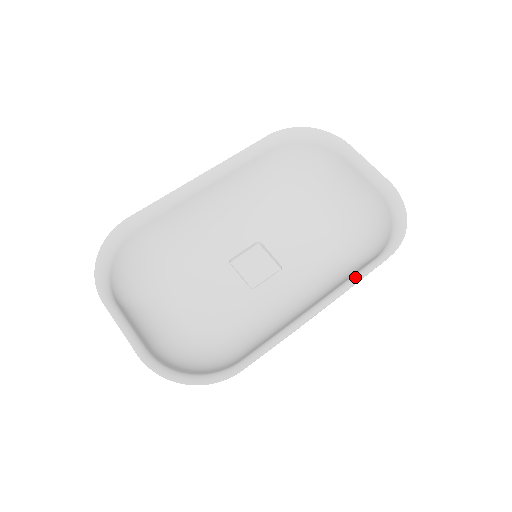
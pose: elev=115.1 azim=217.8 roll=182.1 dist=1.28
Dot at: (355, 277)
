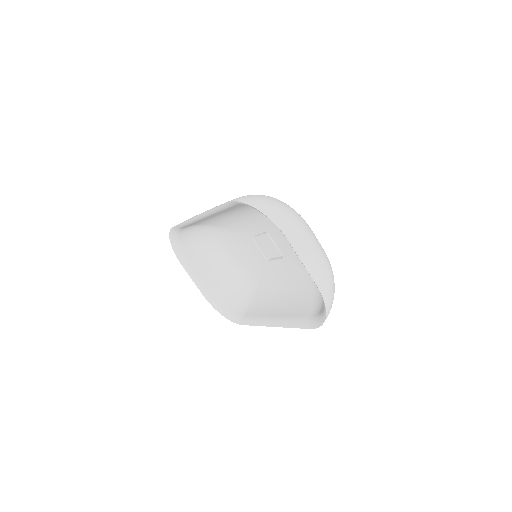
Dot at: (291, 323)
